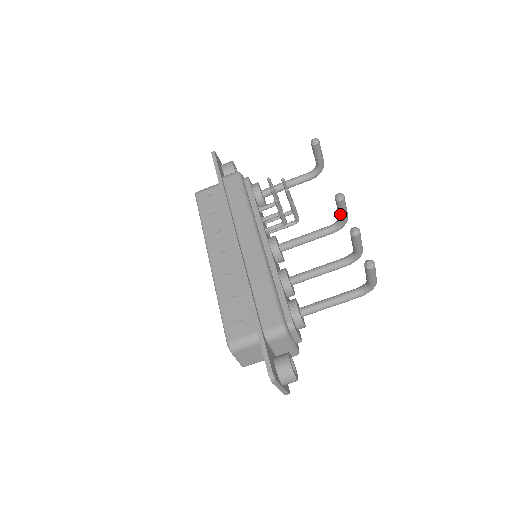
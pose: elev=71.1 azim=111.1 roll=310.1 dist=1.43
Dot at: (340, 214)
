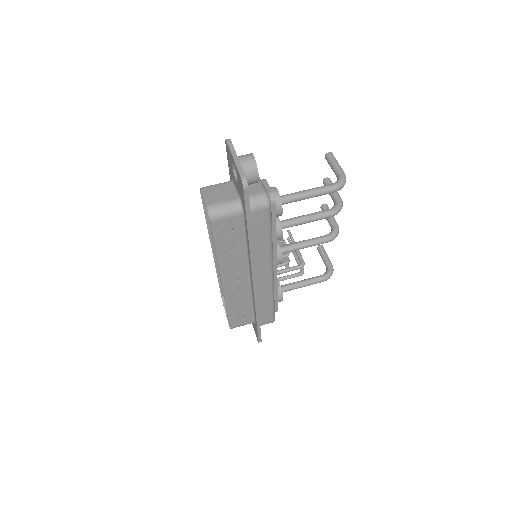
Dot at: (328, 219)
